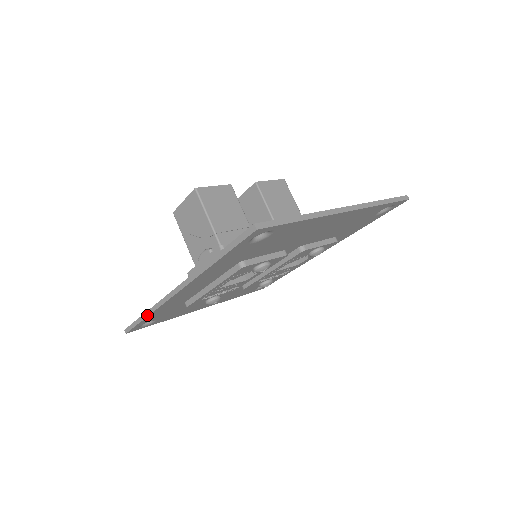
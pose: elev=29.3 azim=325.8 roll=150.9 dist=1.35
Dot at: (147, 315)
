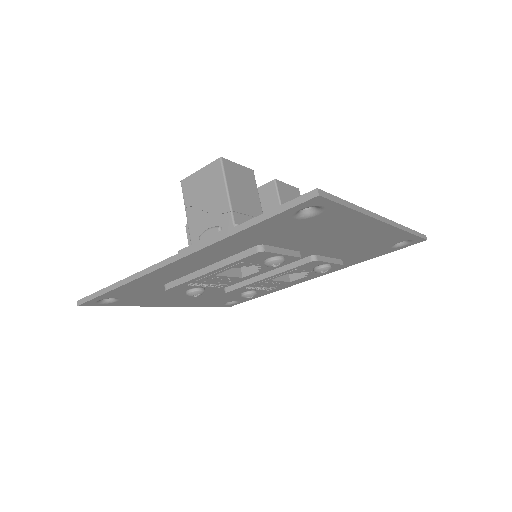
Dot at: (119, 285)
